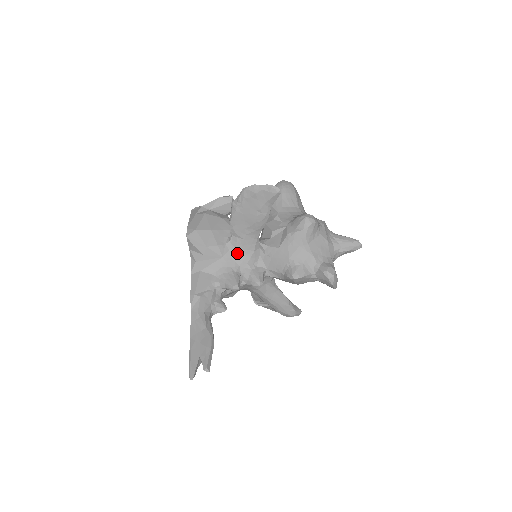
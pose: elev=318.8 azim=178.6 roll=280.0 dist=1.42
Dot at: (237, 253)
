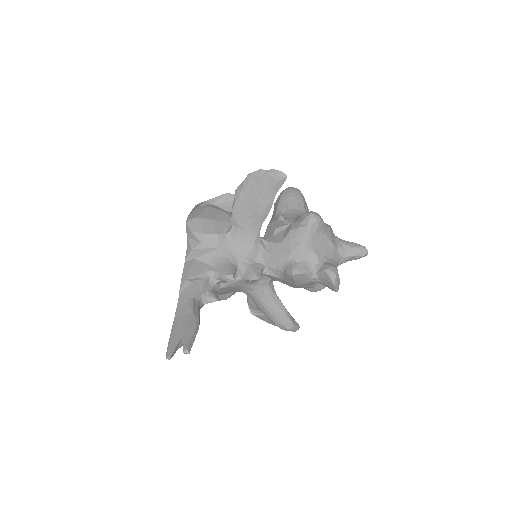
Dot at: (236, 245)
